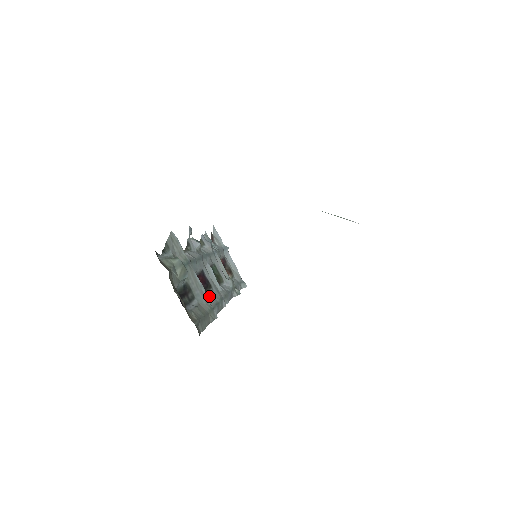
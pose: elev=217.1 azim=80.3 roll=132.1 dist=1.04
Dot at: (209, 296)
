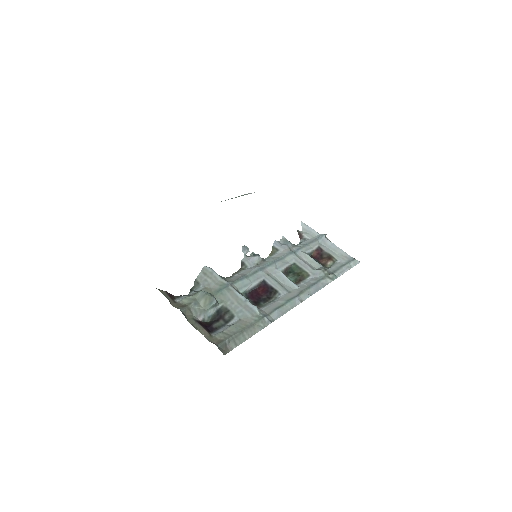
Dot at: (270, 303)
